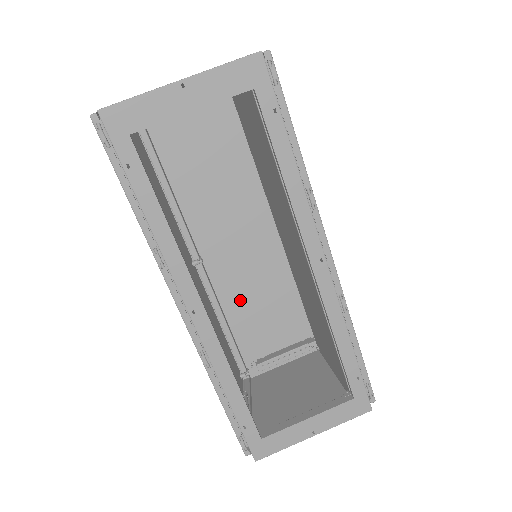
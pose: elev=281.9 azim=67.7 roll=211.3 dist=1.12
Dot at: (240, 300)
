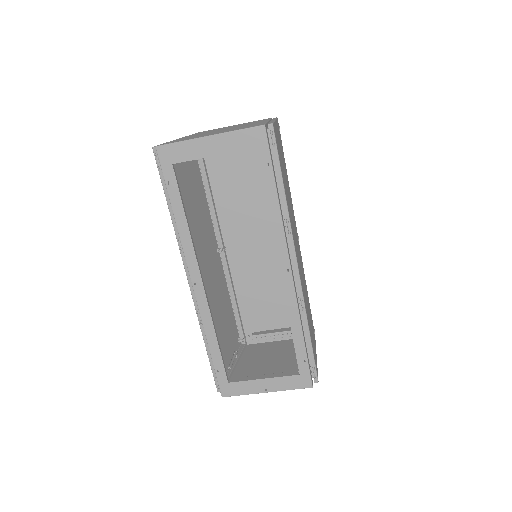
Dot at: (249, 285)
